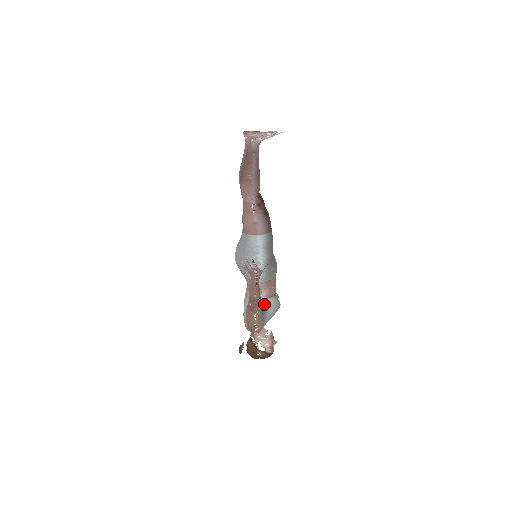
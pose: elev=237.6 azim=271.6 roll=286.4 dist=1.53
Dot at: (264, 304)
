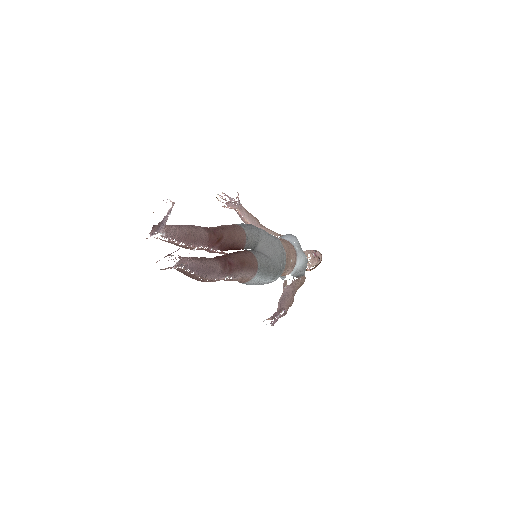
Dot at: (294, 274)
